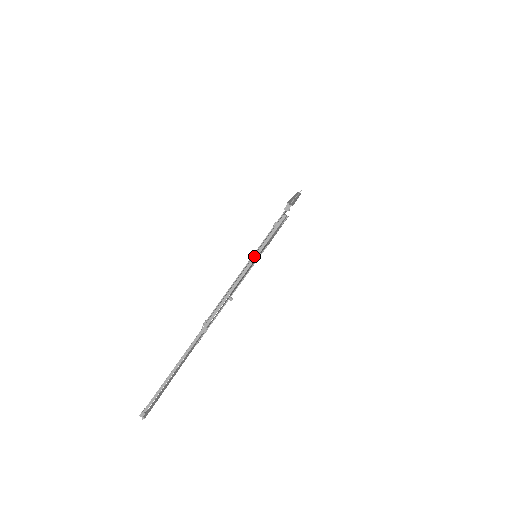
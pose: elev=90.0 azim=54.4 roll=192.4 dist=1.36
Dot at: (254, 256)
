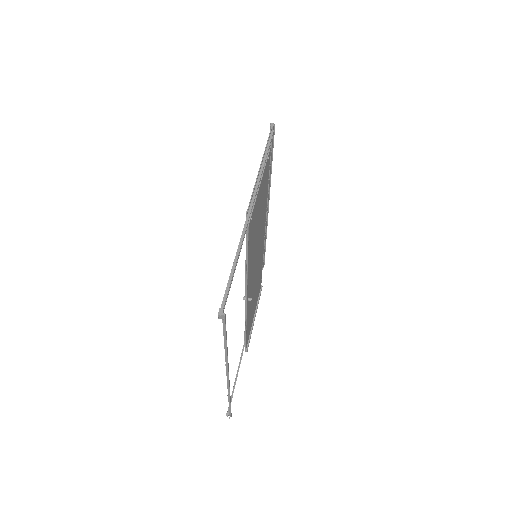
Dot at: (264, 156)
